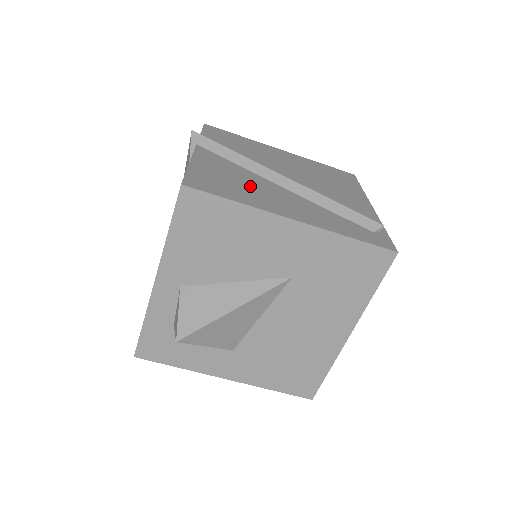
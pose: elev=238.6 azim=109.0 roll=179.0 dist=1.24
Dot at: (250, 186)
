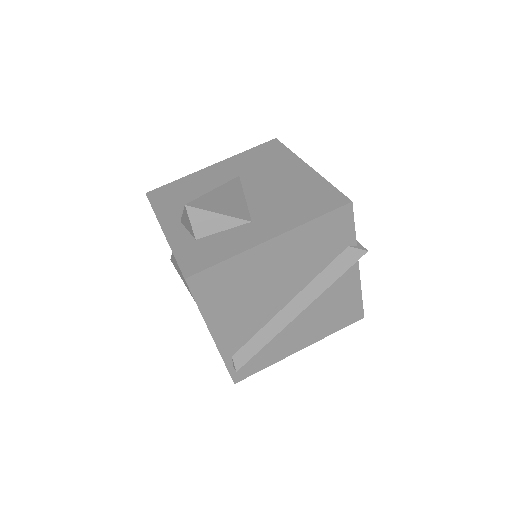
Dot at: occluded
